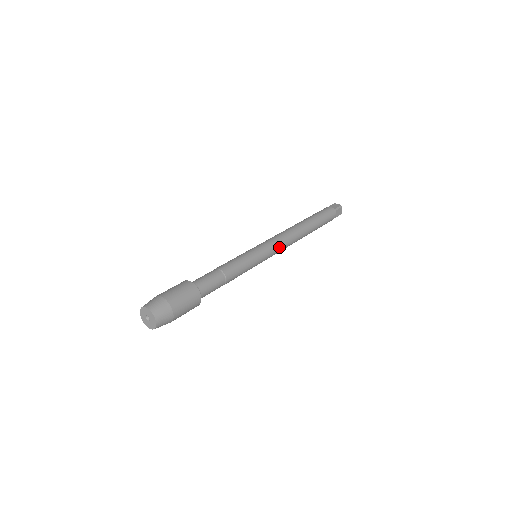
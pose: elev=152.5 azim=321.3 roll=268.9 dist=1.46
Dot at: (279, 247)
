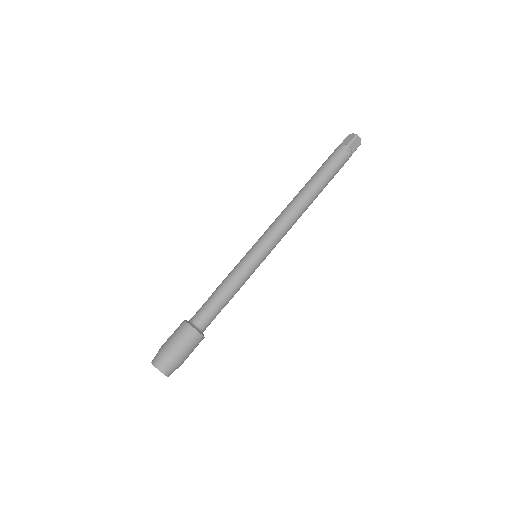
Dot at: occluded
